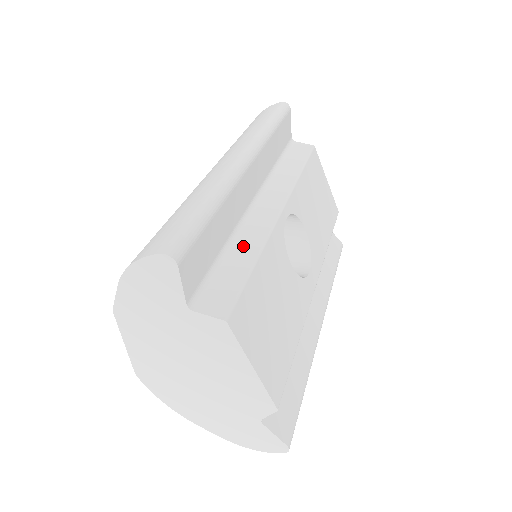
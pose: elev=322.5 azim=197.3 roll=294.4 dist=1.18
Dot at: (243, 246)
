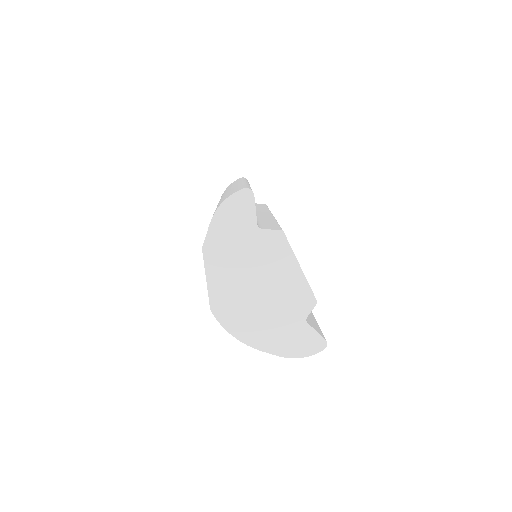
Dot at: (265, 219)
